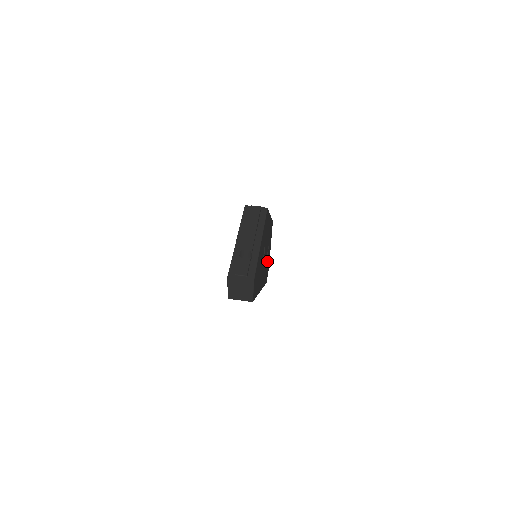
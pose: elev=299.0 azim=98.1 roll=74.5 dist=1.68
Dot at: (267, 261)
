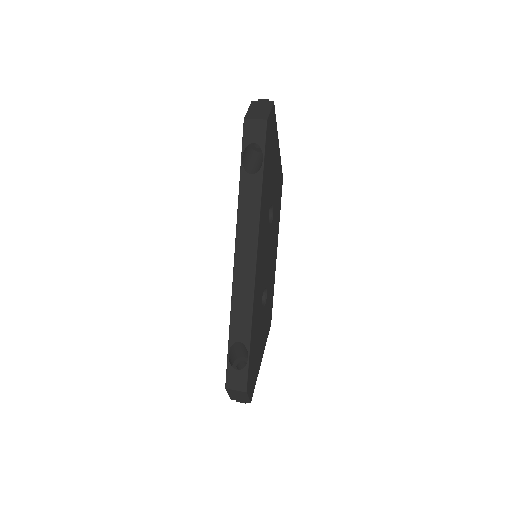
Dot at: (259, 323)
